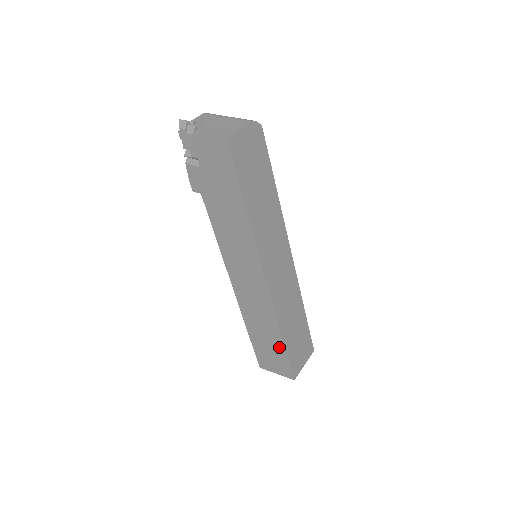
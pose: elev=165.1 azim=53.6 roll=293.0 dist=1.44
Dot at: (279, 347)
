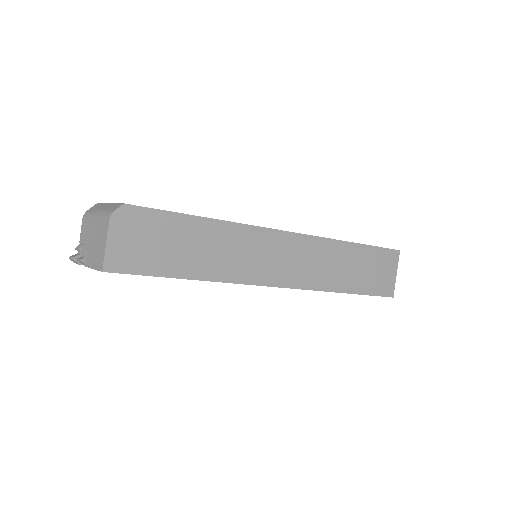
Dot at: occluded
